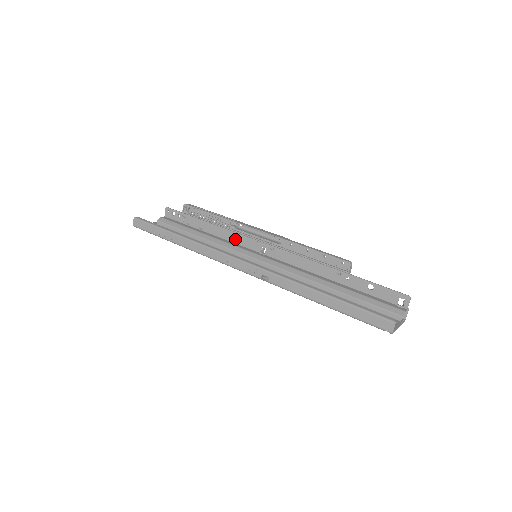
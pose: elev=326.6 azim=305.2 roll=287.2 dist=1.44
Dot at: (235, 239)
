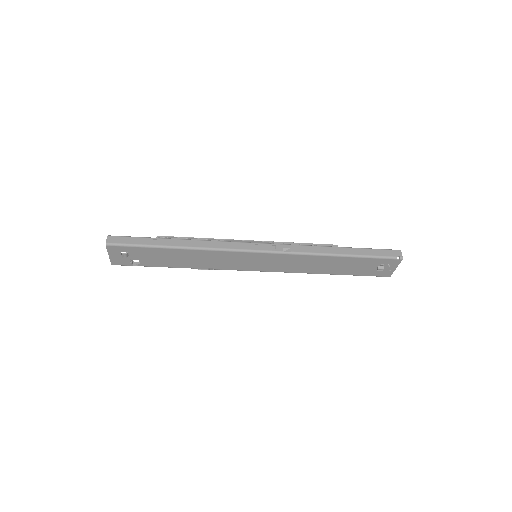
Dot at: occluded
